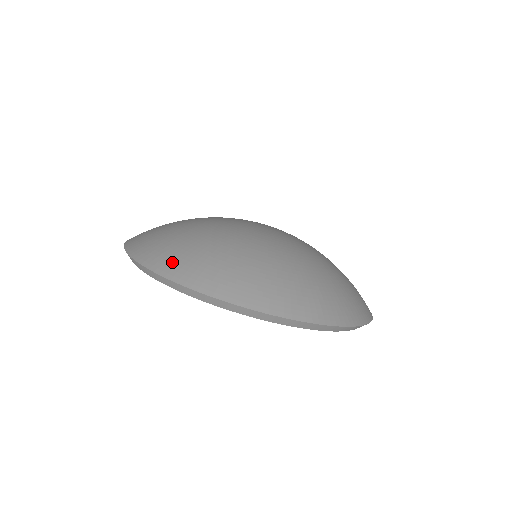
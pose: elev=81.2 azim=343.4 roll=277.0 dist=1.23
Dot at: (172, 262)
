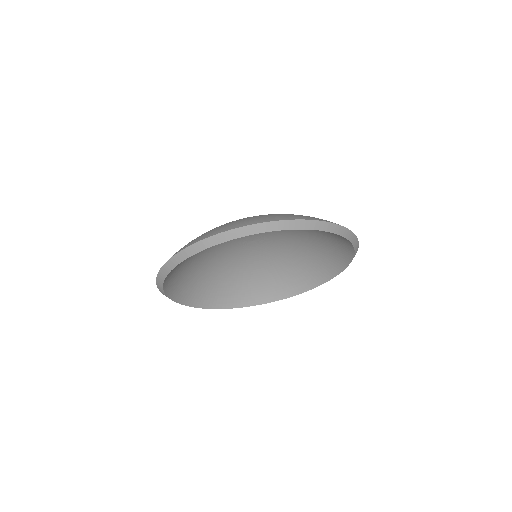
Dot at: (220, 229)
